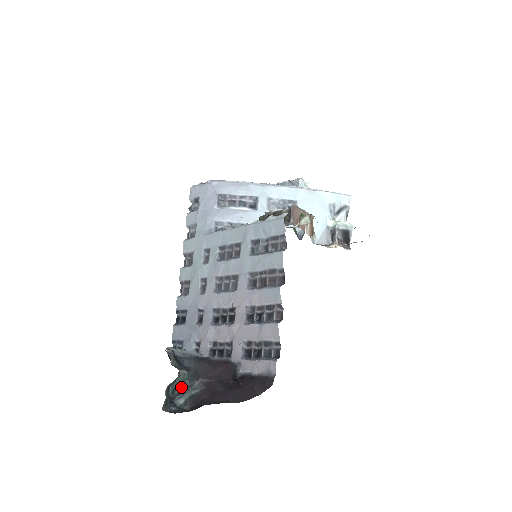
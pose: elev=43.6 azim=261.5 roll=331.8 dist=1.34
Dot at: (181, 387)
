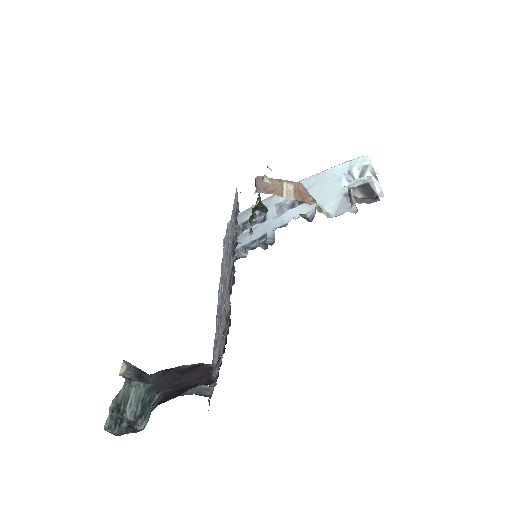
Dot at: (141, 406)
